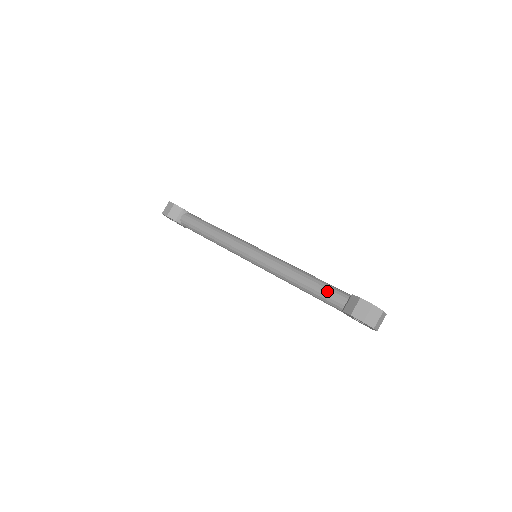
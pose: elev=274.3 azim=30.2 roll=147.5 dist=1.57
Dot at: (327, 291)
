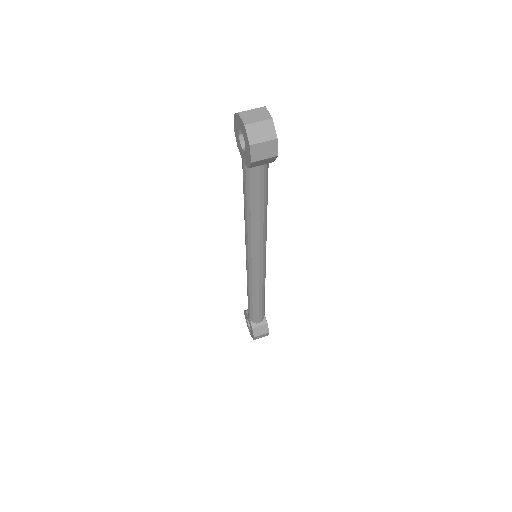
Dot at: occluded
